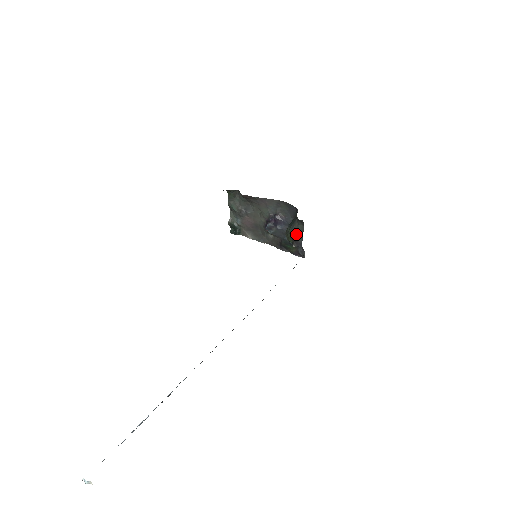
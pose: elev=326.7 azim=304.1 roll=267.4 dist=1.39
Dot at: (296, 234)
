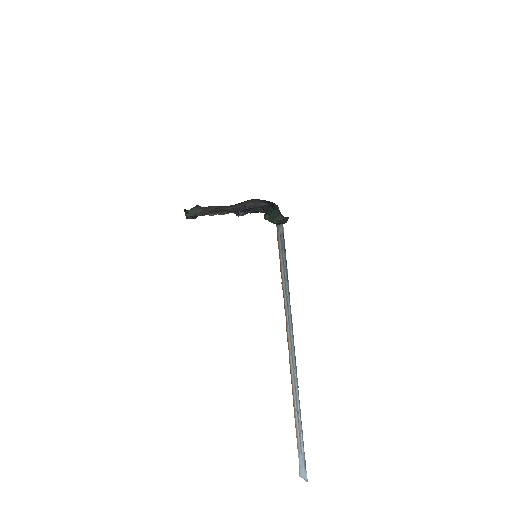
Dot at: (281, 222)
